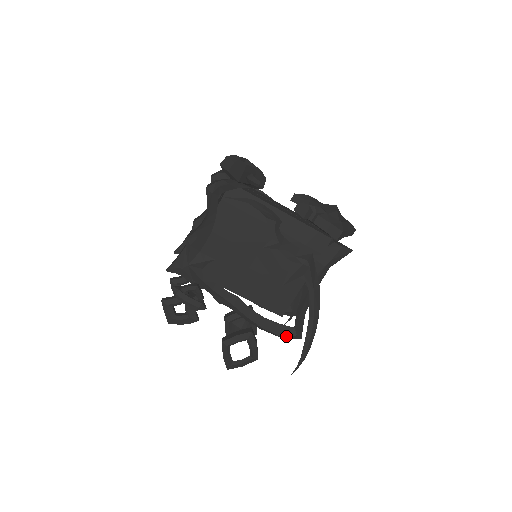
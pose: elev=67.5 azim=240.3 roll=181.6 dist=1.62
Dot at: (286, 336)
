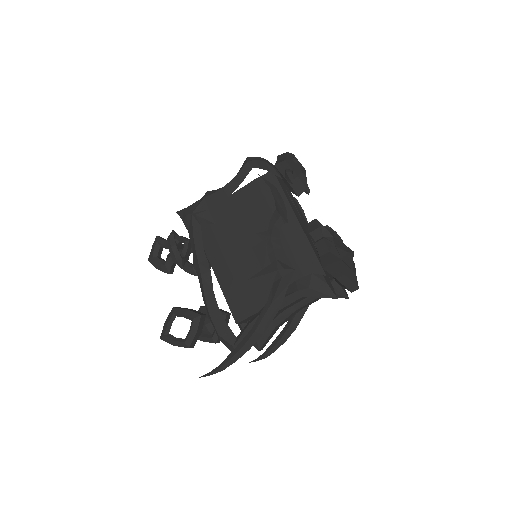
Dot at: (224, 340)
